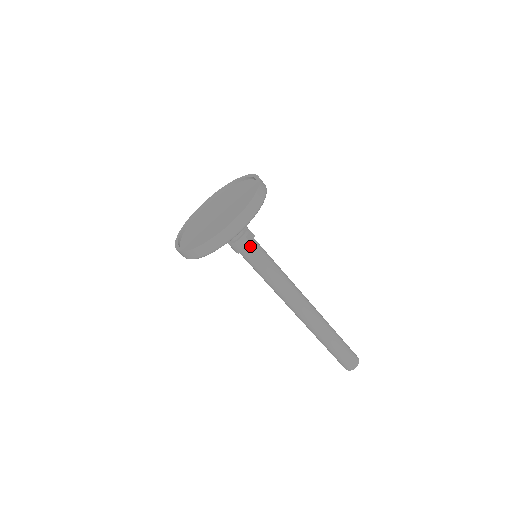
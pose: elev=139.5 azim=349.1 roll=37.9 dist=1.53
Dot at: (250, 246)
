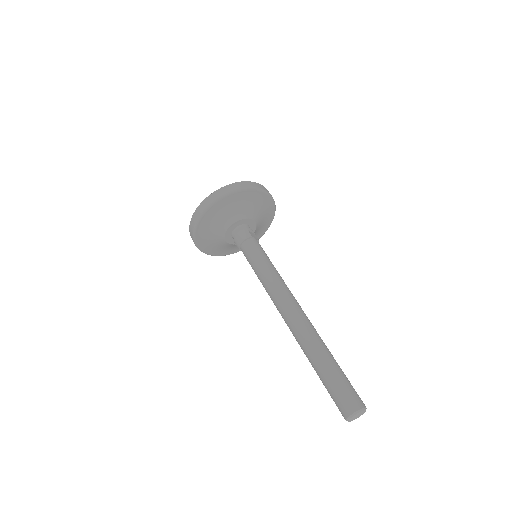
Dot at: (250, 237)
